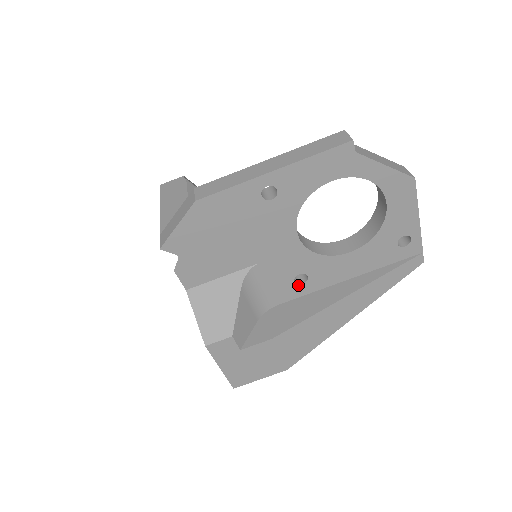
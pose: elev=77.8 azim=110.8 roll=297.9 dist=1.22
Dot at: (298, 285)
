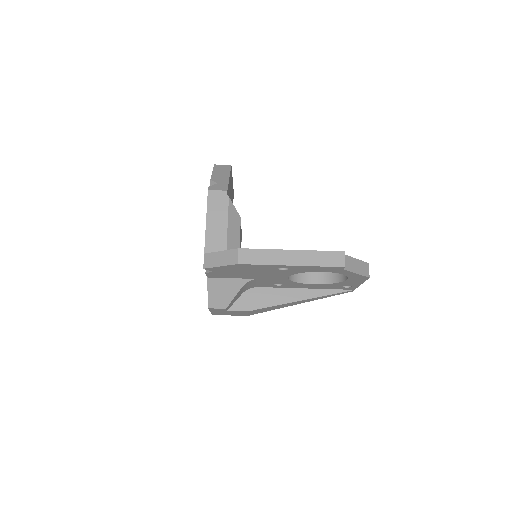
Dot at: (275, 285)
